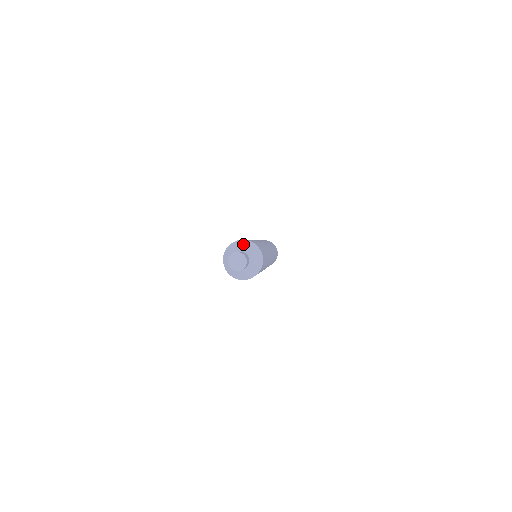
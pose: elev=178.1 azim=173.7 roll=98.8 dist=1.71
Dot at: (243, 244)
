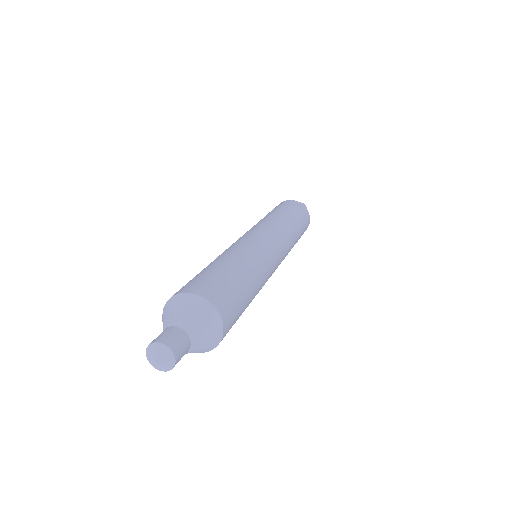
Dot at: (195, 309)
